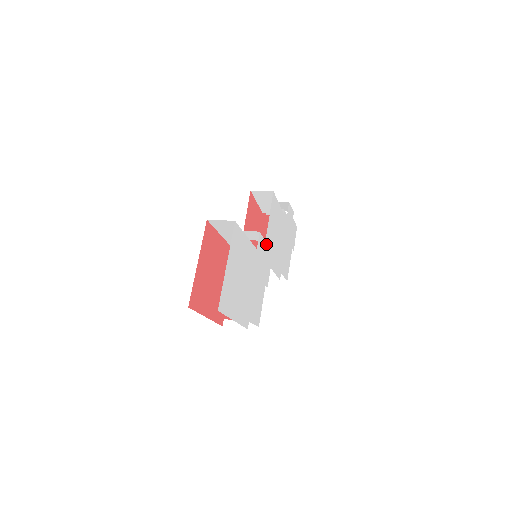
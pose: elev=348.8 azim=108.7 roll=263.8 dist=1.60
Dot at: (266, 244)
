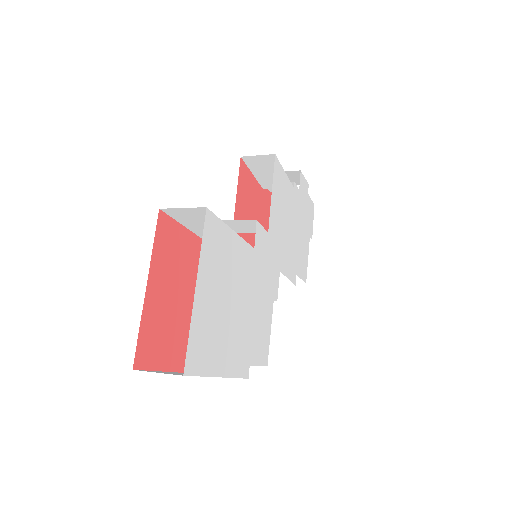
Dot at: (269, 237)
